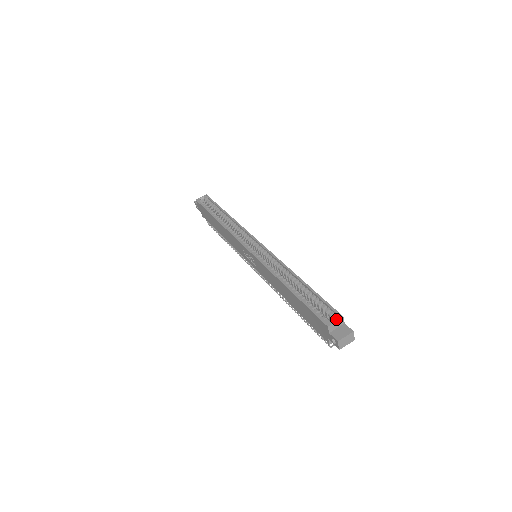
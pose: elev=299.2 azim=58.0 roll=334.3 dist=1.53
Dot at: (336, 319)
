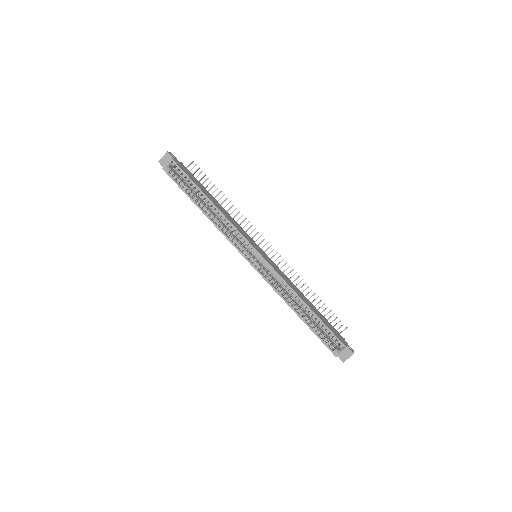
Dot at: (342, 351)
